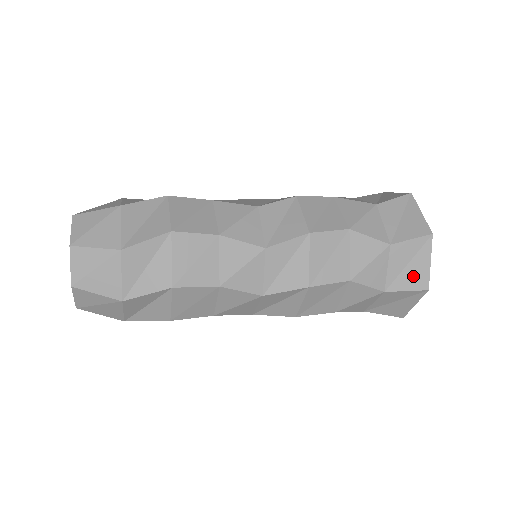
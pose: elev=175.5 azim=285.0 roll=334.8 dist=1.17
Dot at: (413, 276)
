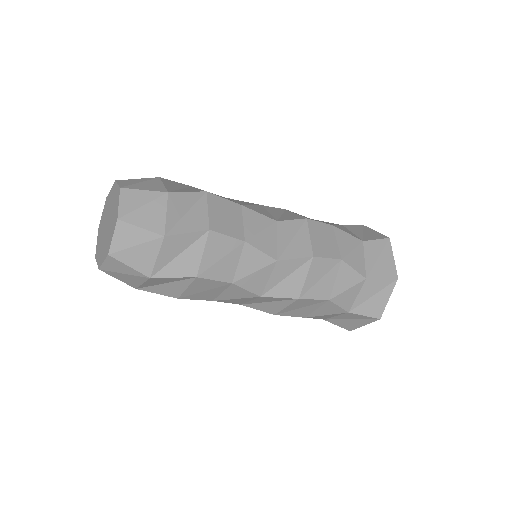
Dot at: (384, 267)
